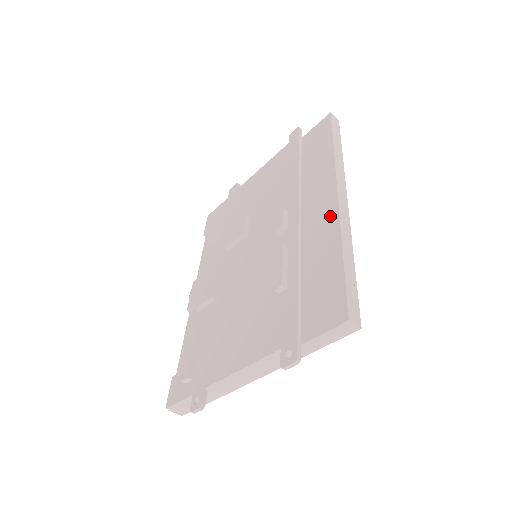
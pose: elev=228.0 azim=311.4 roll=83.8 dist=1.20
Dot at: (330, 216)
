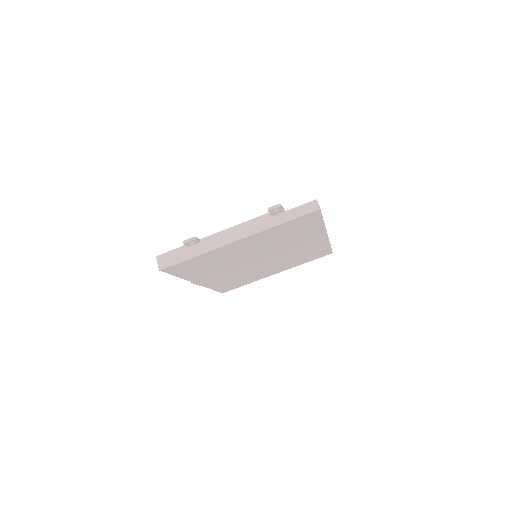
Dot at: occluded
